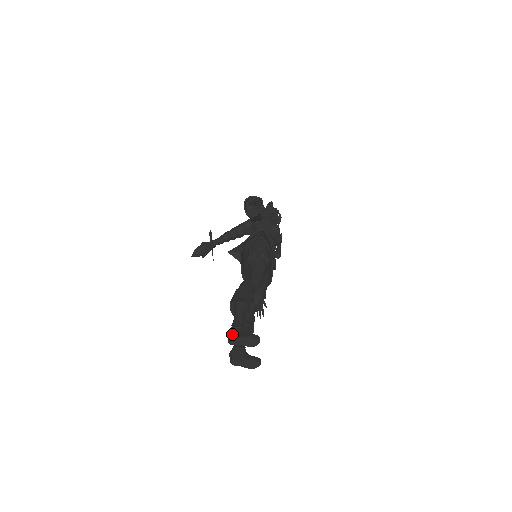
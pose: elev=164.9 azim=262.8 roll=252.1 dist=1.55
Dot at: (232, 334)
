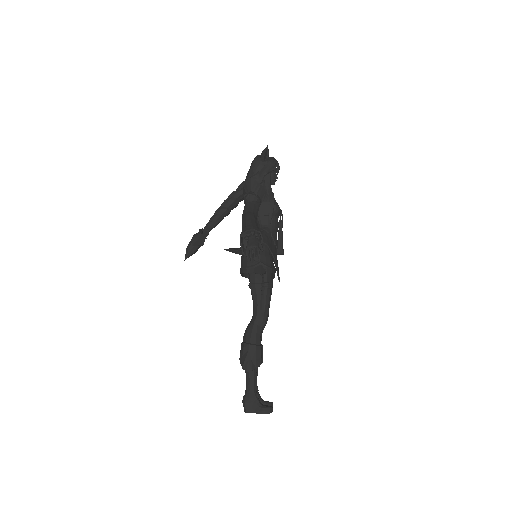
Dot at: (247, 407)
